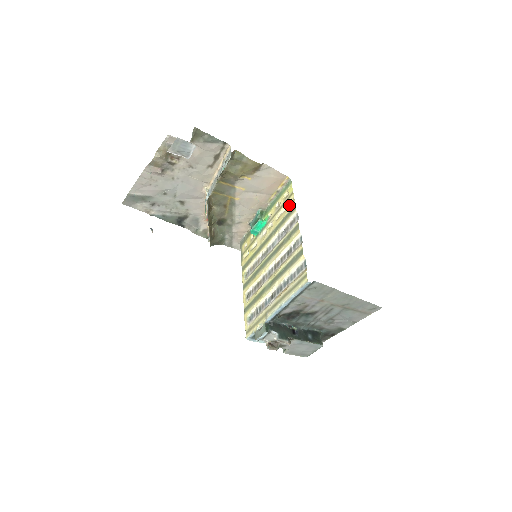
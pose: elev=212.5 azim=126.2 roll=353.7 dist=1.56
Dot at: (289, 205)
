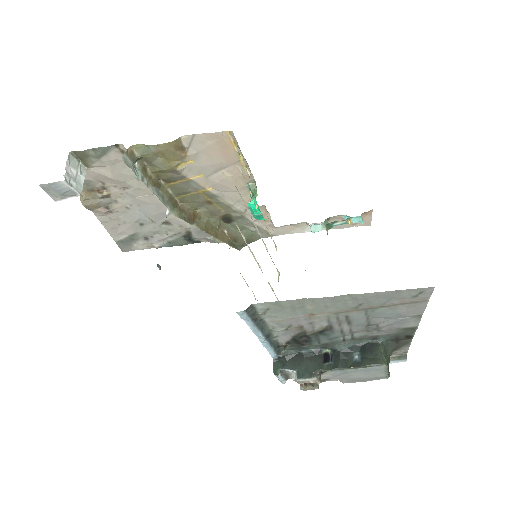
Dot at: occluded
